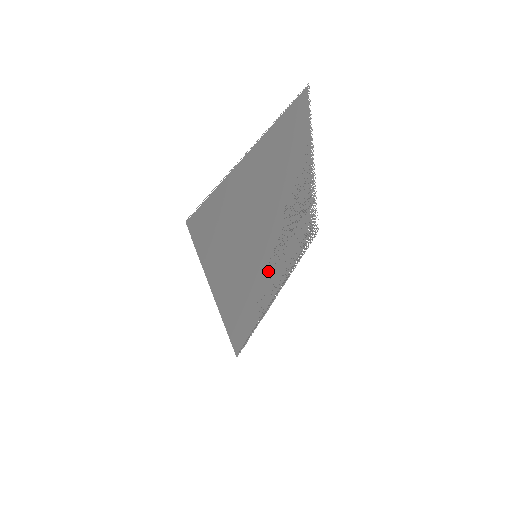
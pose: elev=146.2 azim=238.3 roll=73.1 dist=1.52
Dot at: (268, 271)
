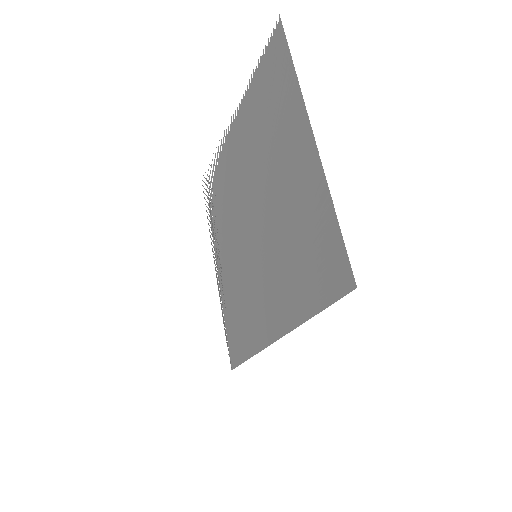
Dot at: (235, 261)
